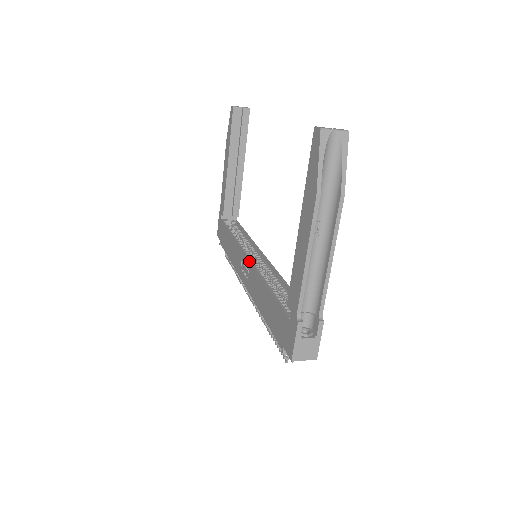
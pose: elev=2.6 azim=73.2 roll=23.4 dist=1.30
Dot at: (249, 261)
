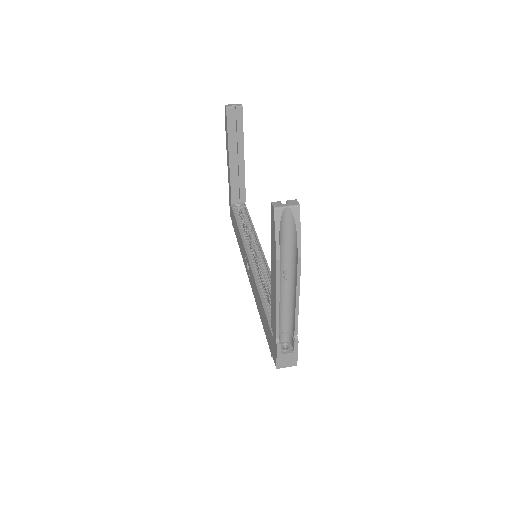
Dot at: (249, 264)
